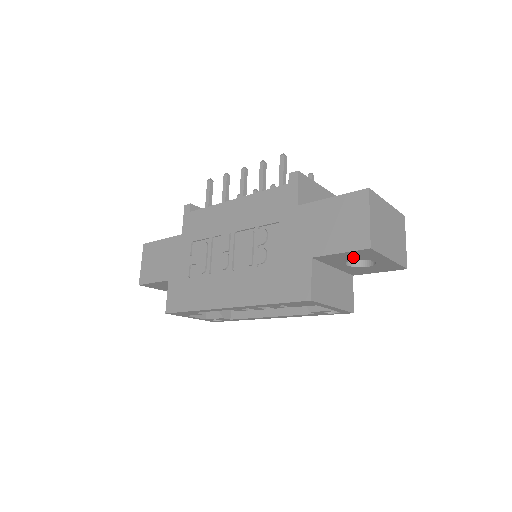
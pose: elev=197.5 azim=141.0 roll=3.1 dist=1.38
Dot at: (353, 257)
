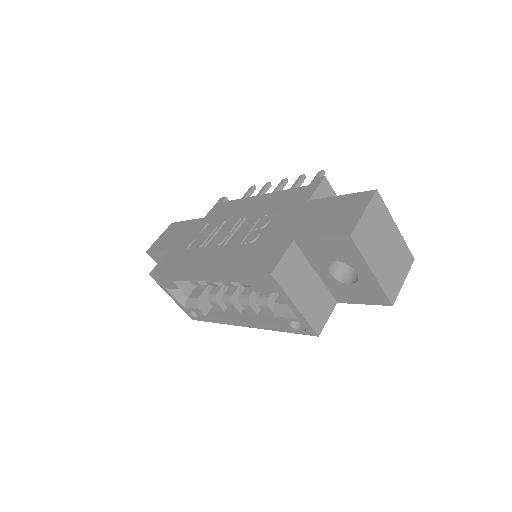
Dot at: (334, 253)
